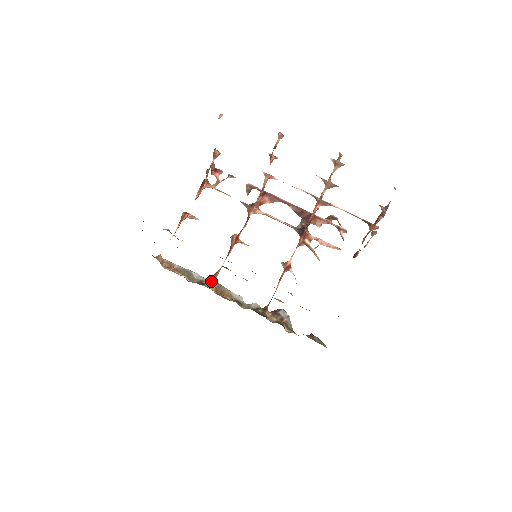
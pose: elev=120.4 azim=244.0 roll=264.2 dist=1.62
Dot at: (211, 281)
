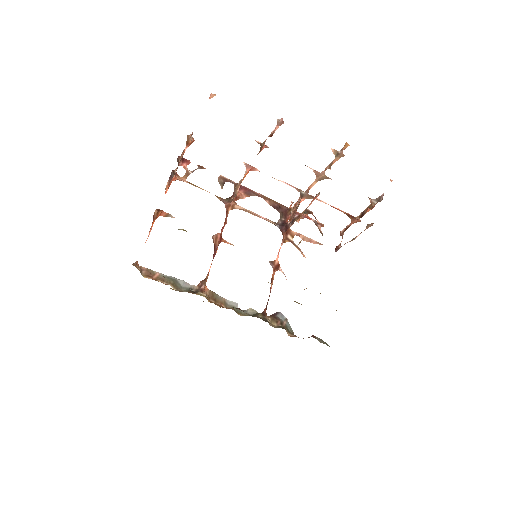
Dot at: (202, 288)
